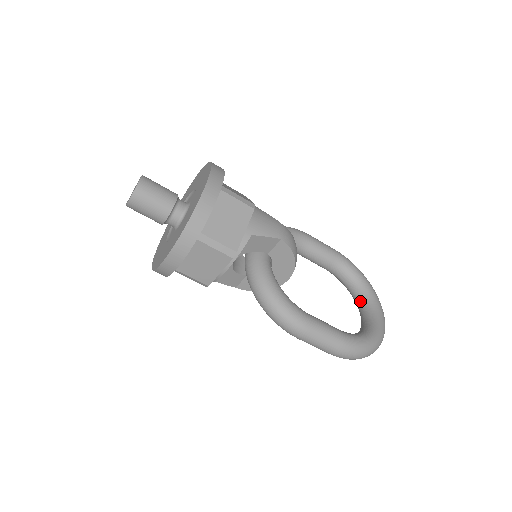
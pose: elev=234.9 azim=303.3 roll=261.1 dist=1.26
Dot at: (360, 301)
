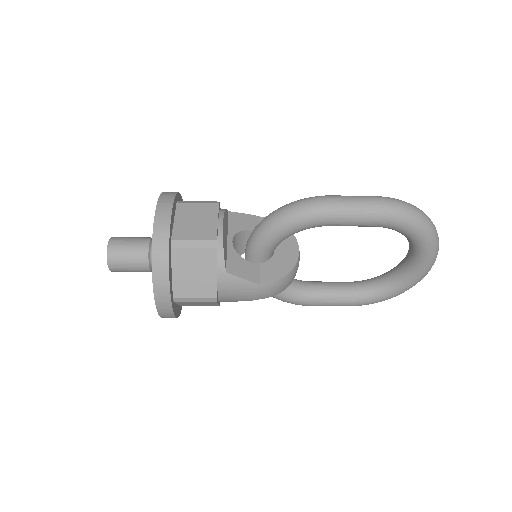
Dot at: (409, 246)
